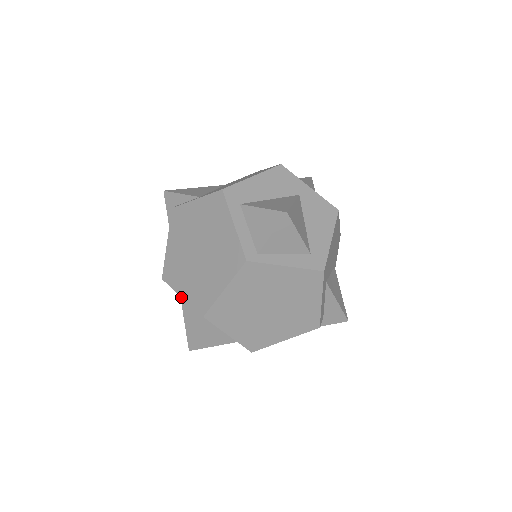
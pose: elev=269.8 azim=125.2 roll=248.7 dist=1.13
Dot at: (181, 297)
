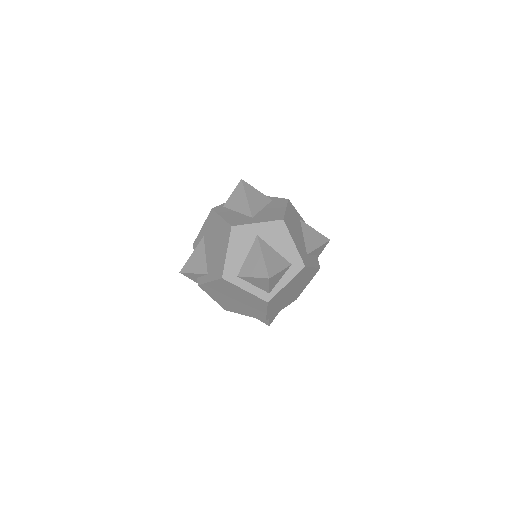
Dot at: occluded
